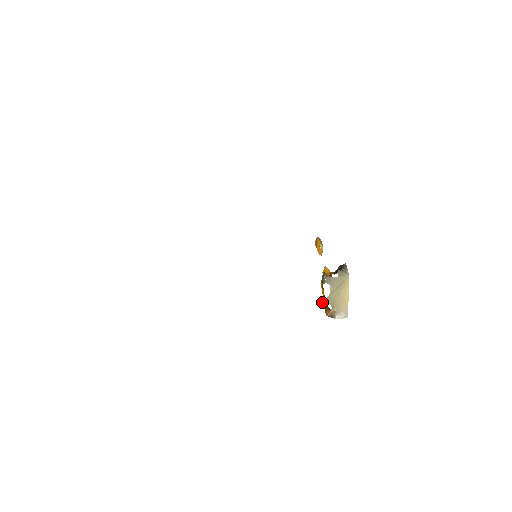
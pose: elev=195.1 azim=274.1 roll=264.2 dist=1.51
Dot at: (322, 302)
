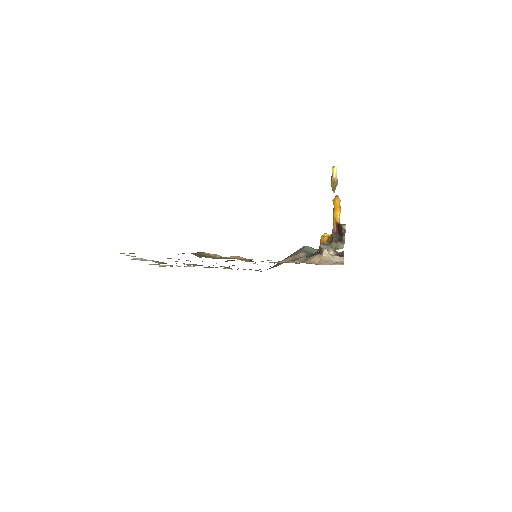
Dot at: occluded
